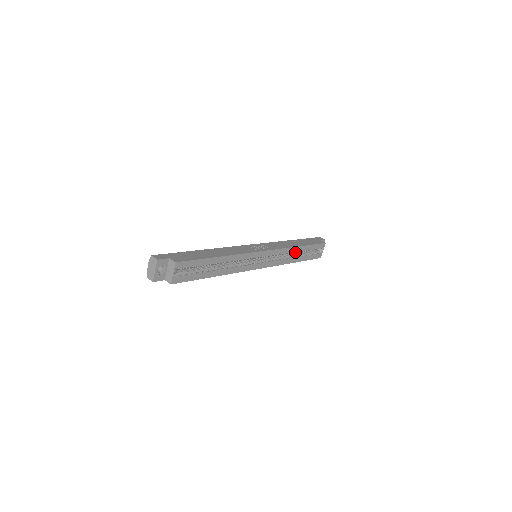
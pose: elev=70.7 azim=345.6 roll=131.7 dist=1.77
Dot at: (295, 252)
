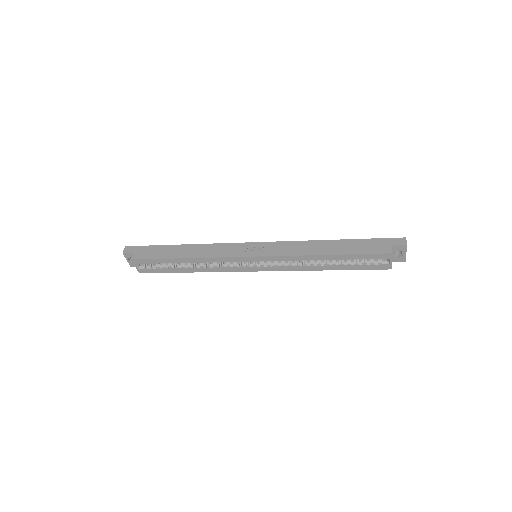
Dot at: (321, 259)
